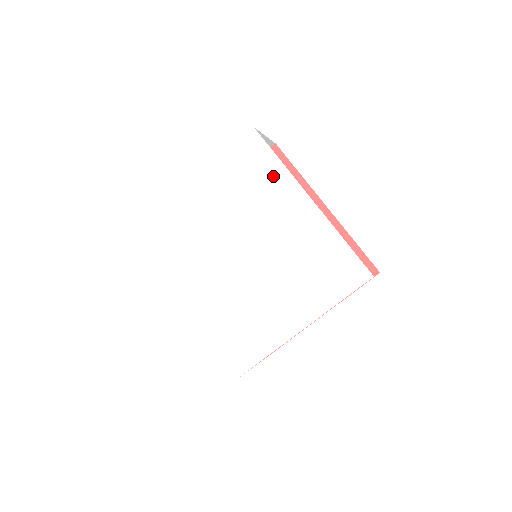
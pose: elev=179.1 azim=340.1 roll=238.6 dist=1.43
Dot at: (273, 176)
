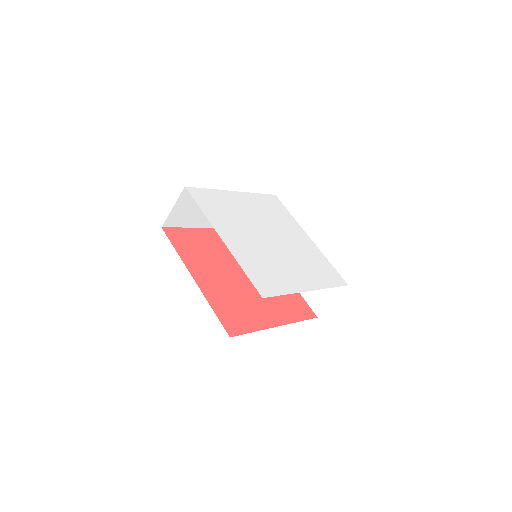
Dot at: (287, 217)
